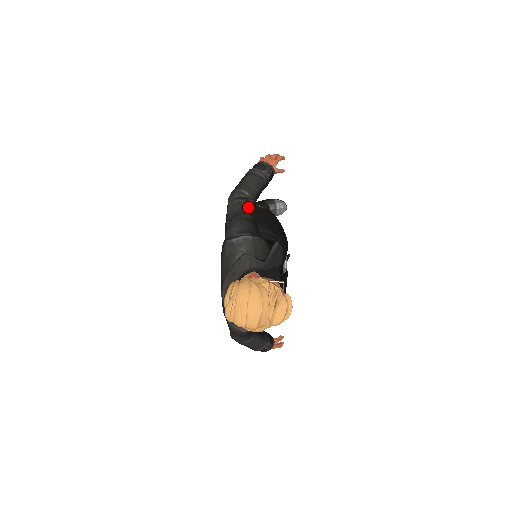
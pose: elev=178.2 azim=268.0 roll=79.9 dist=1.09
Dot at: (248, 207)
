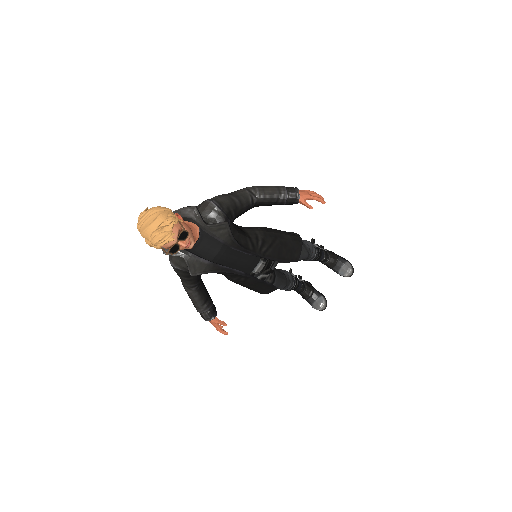
Dot at: (246, 198)
